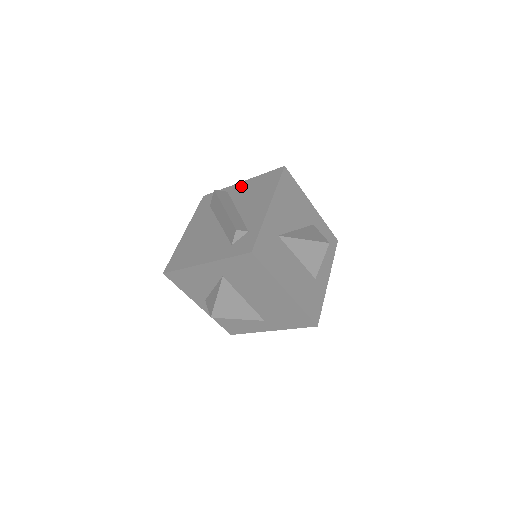
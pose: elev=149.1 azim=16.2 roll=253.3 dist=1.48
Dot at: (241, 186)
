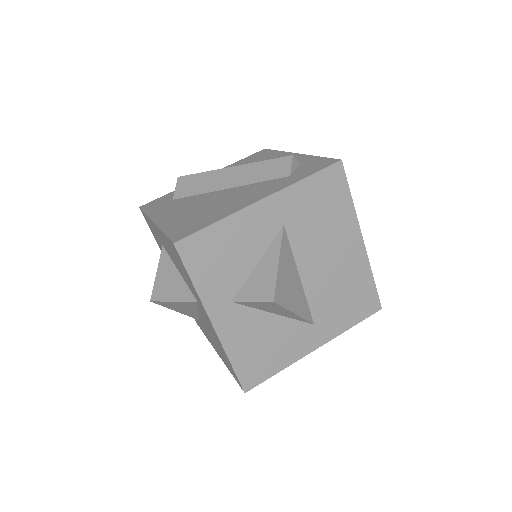
Dot at: occluded
